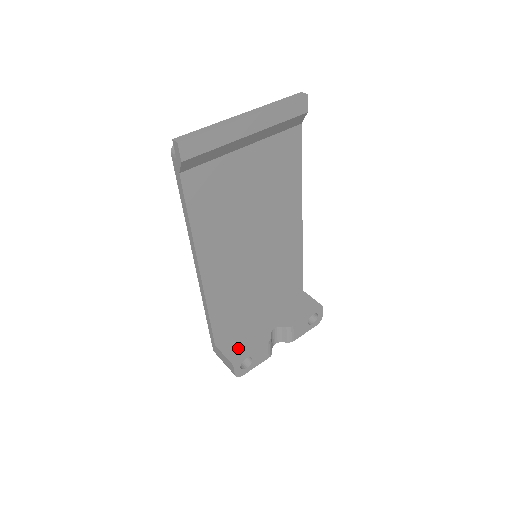
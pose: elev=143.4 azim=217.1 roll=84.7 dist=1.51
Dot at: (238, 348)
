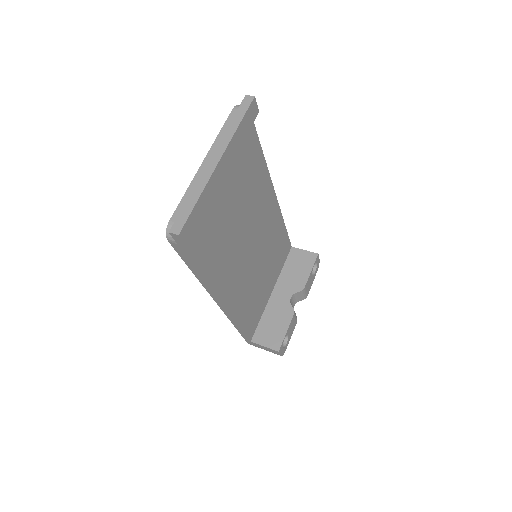
Dot at: (272, 334)
